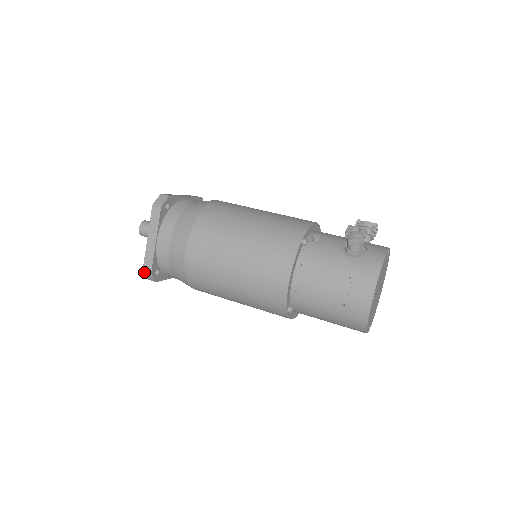
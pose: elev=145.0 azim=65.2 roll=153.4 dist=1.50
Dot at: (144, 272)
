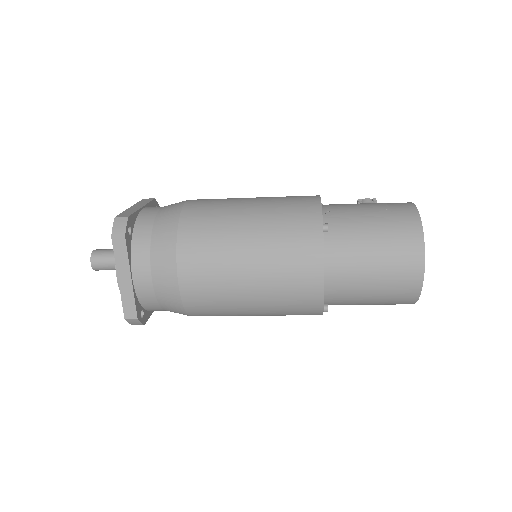
Dot at: (115, 220)
